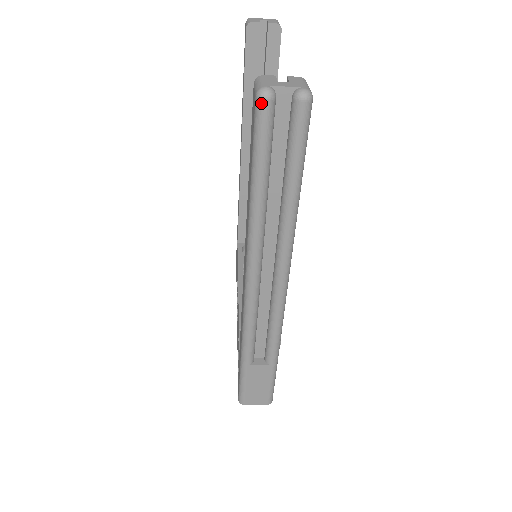
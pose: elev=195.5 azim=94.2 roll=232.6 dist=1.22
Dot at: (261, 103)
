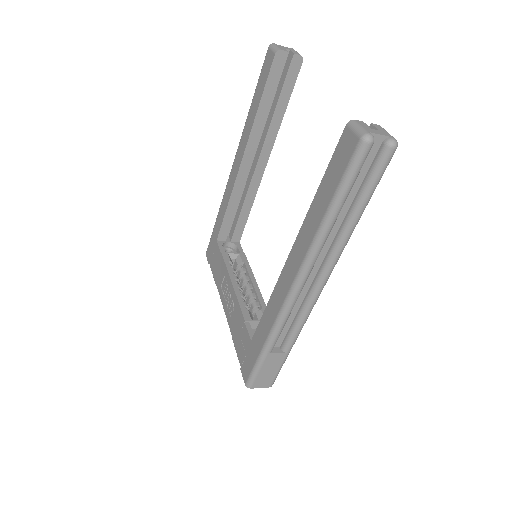
Dot at: (365, 146)
